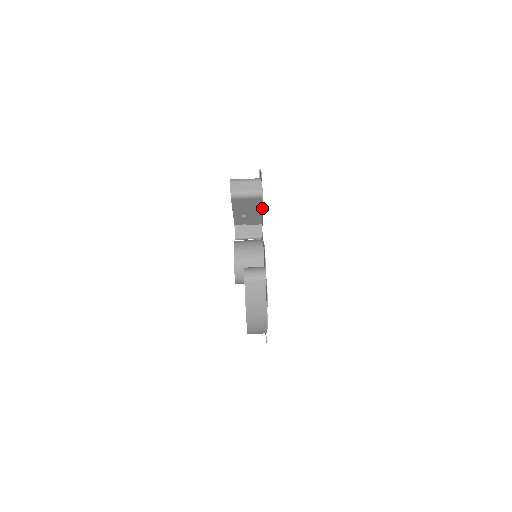
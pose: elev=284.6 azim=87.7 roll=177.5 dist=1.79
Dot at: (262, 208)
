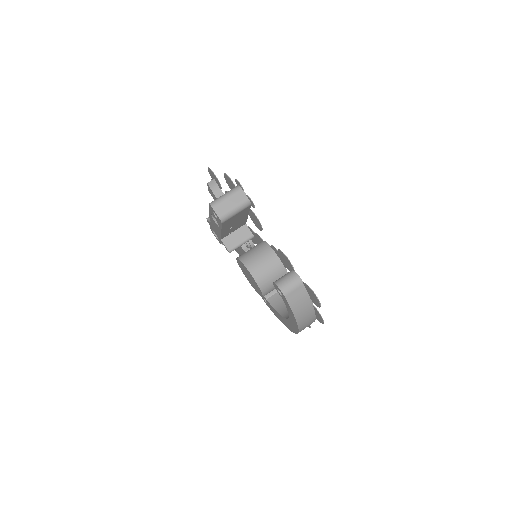
Dot at: (254, 214)
